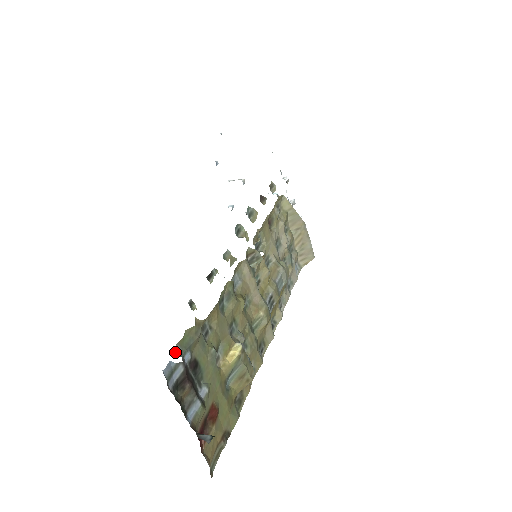
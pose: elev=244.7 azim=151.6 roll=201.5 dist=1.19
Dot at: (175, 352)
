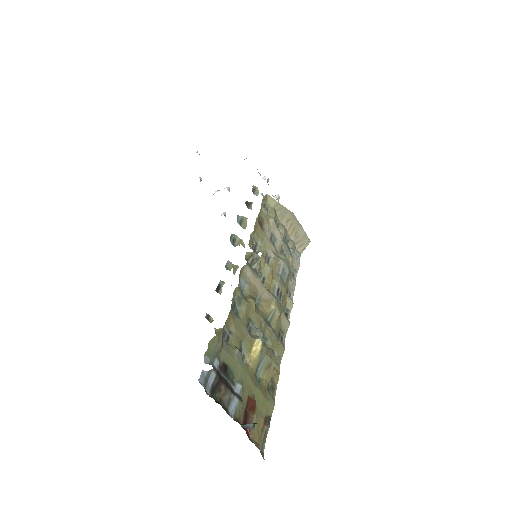
Dot at: (205, 362)
